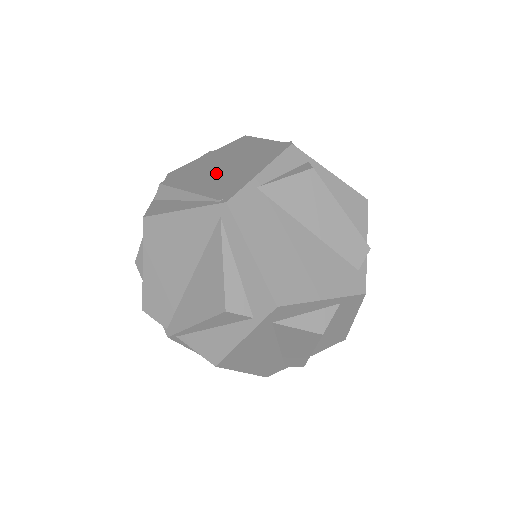
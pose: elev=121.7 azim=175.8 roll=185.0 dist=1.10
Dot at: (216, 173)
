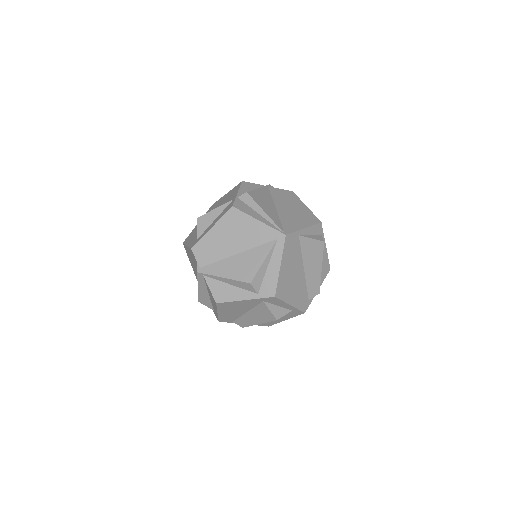
Dot at: (277, 208)
